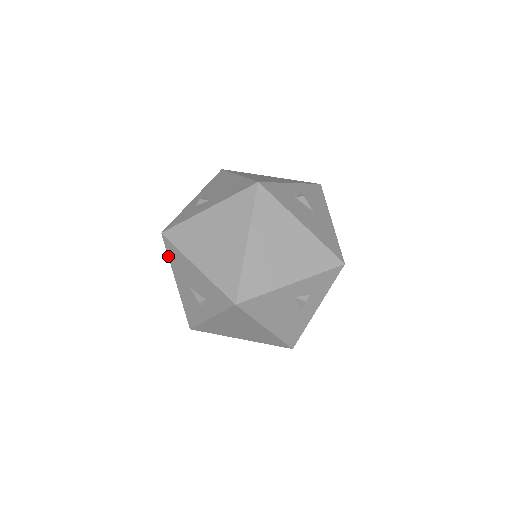
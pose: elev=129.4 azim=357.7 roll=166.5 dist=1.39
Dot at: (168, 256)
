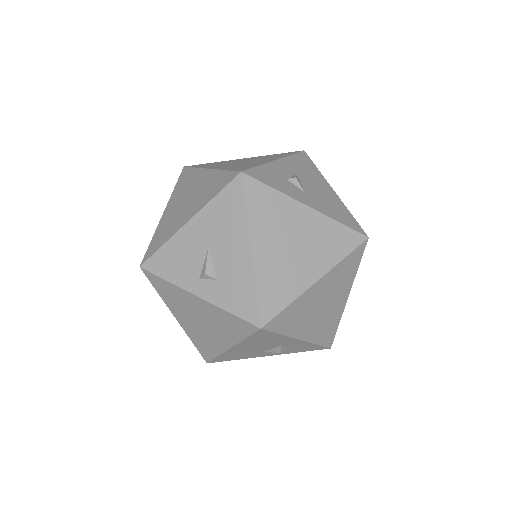
Dot at: (217, 195)
